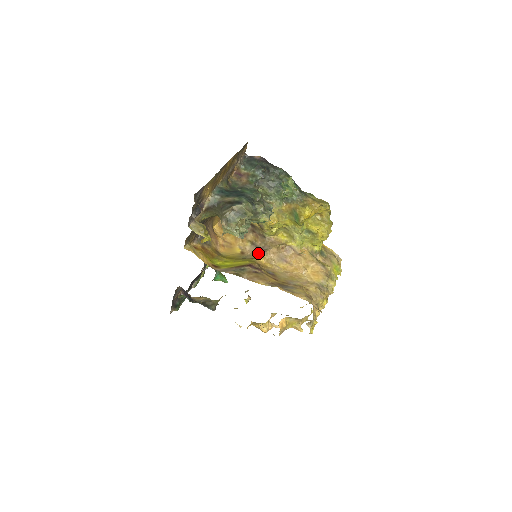
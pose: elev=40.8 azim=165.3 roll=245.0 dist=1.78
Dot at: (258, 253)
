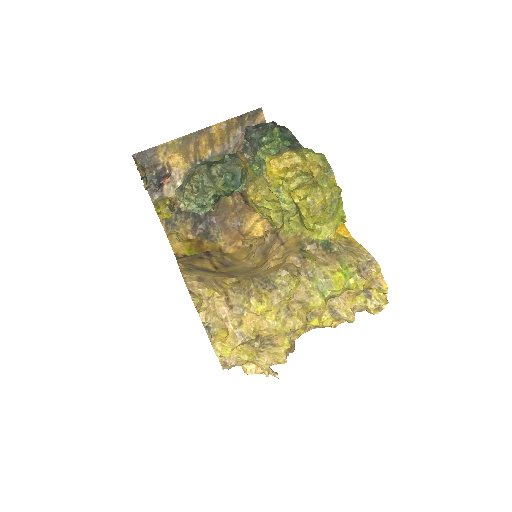
Dot at: occluded
